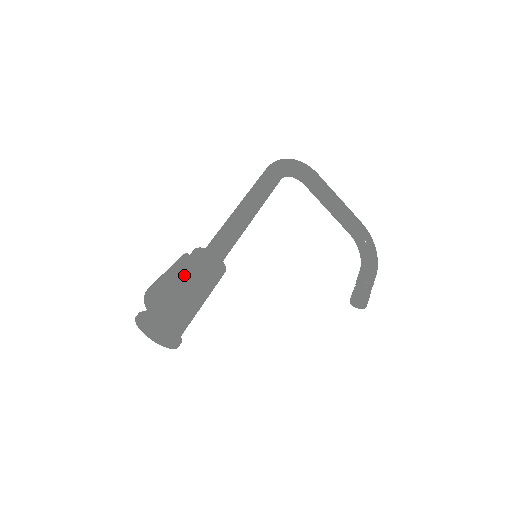
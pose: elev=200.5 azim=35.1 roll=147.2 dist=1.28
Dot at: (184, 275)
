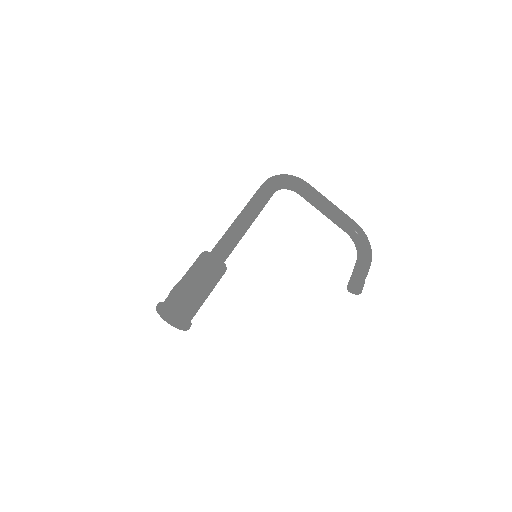
Dot at: (191, 273)
